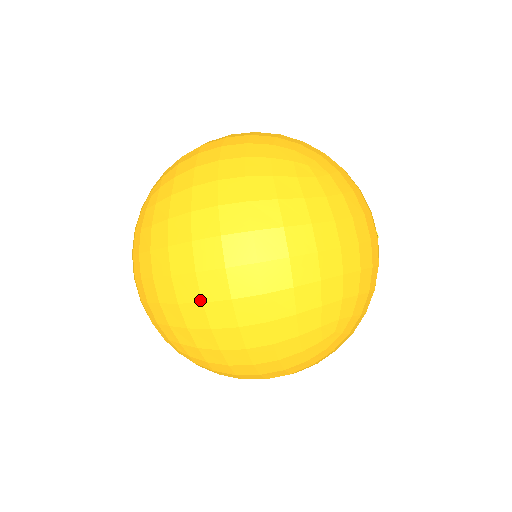
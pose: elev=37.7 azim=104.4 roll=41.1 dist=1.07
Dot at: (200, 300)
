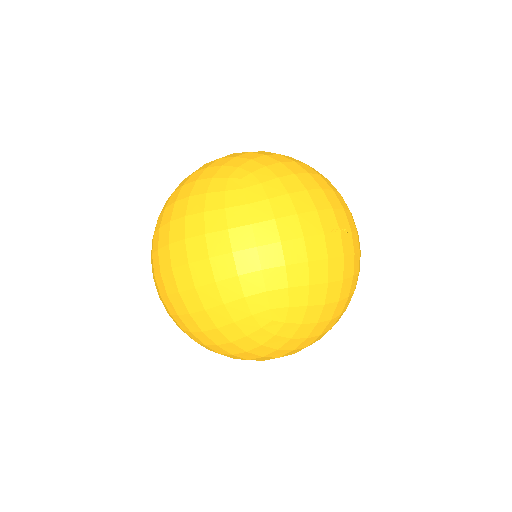
Dot at: (166, 293)
